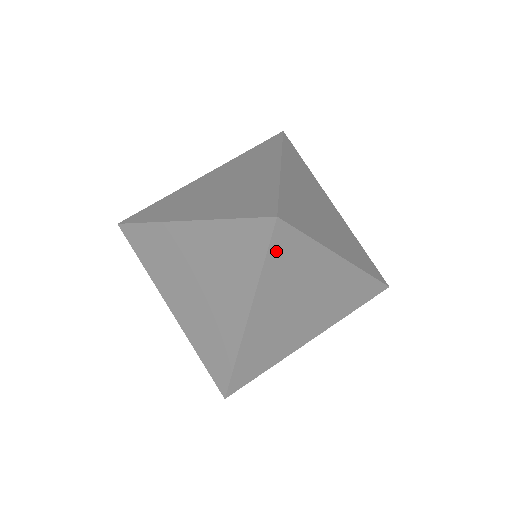
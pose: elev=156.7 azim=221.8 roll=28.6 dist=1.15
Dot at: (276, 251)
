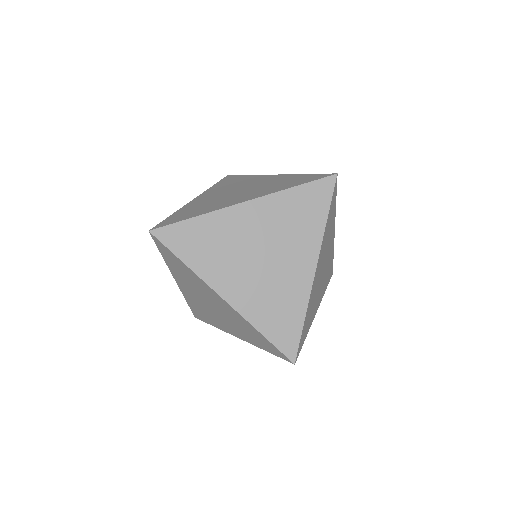
Dot at: (331, 204)
